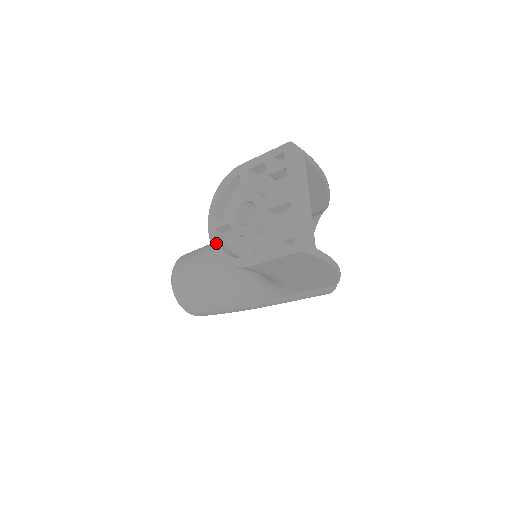
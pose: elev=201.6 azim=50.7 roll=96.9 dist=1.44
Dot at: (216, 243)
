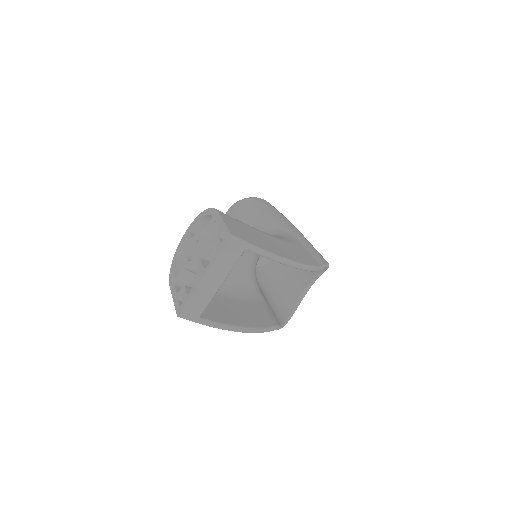
Dot at: (179, 248)
